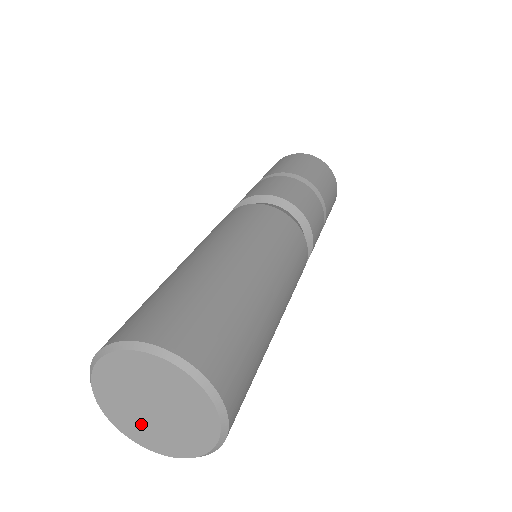
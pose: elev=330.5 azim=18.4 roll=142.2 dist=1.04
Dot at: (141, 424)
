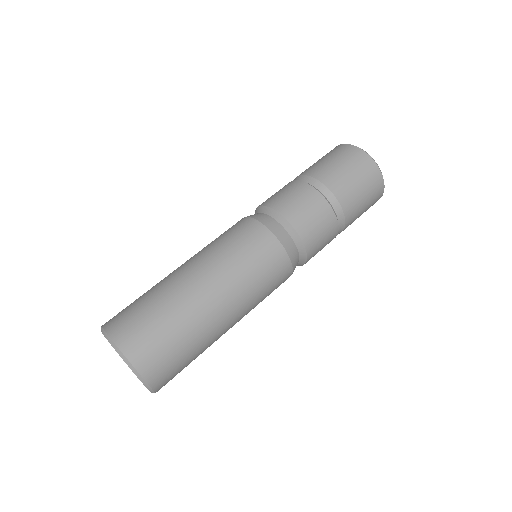
Dot at: occluded
